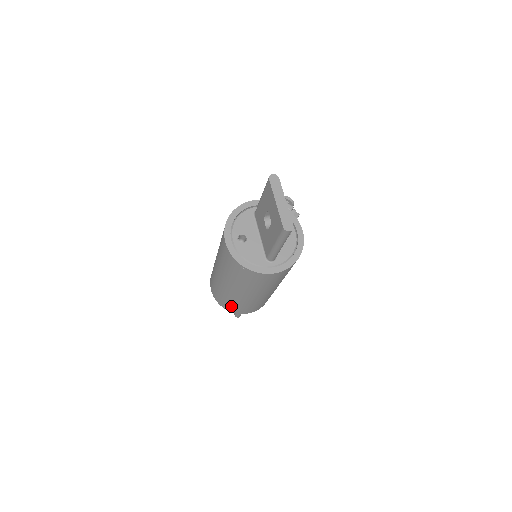
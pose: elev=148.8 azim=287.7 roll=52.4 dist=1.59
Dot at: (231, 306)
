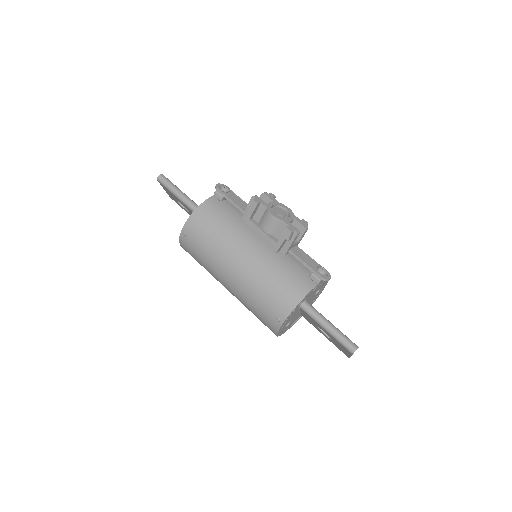
Dot at: occluded
